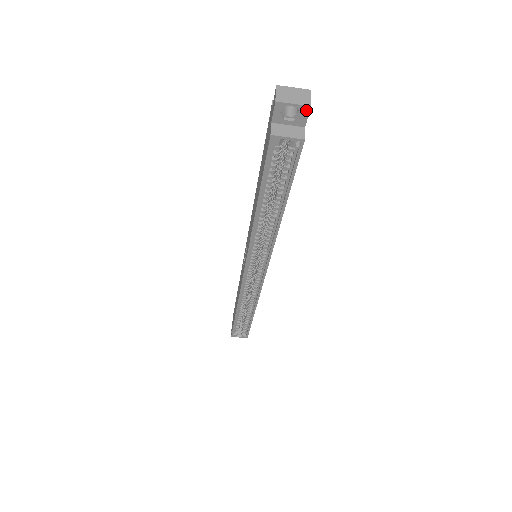
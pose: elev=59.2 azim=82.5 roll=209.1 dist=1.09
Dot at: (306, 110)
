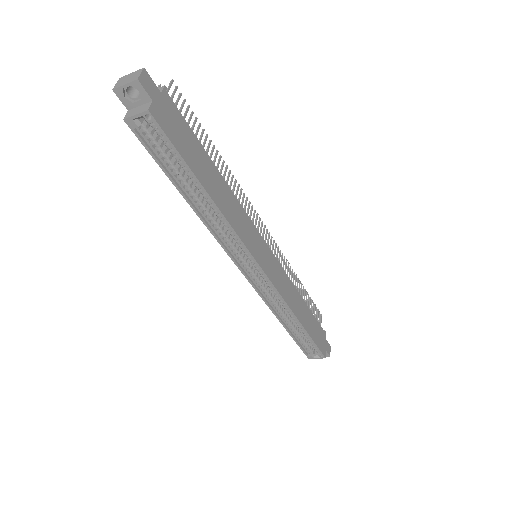
Dot at: (138, 85)
